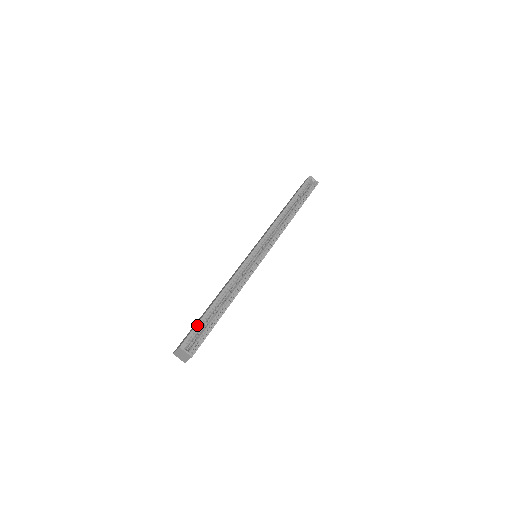
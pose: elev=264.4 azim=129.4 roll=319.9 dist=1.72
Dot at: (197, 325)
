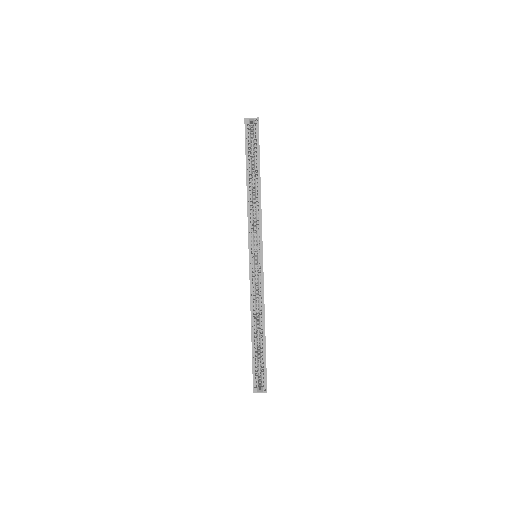
Dot at: (253, 367)
